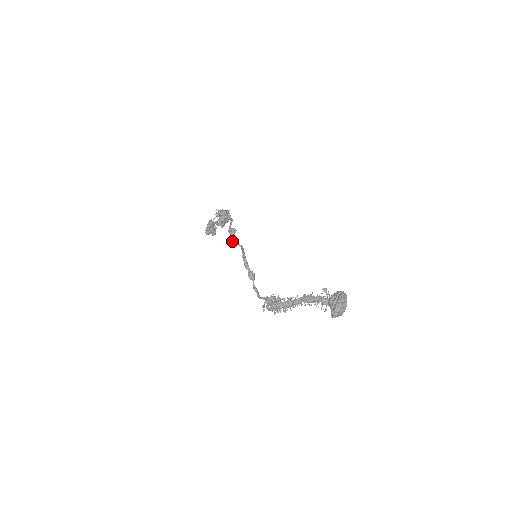
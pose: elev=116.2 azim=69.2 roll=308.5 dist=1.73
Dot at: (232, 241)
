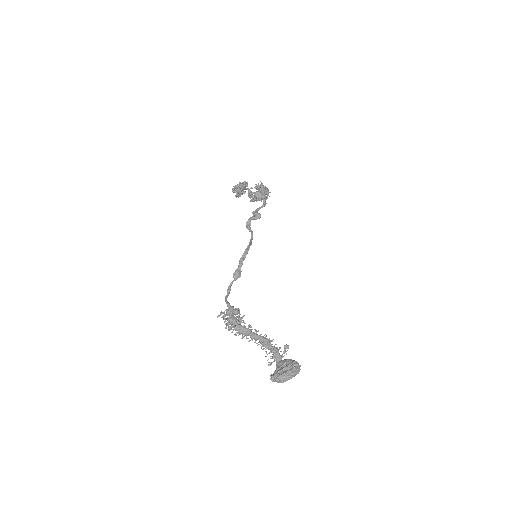
Dot at: (249, 224)
